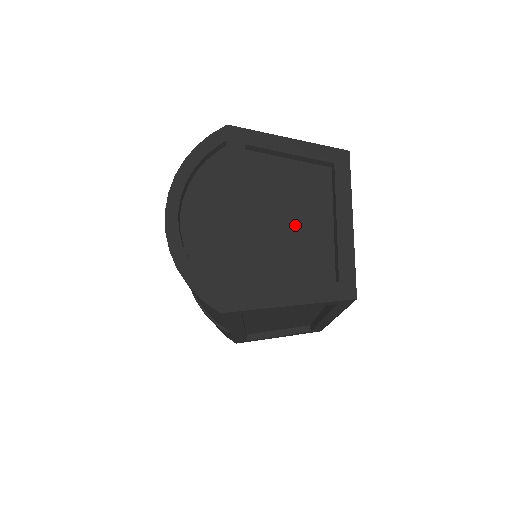
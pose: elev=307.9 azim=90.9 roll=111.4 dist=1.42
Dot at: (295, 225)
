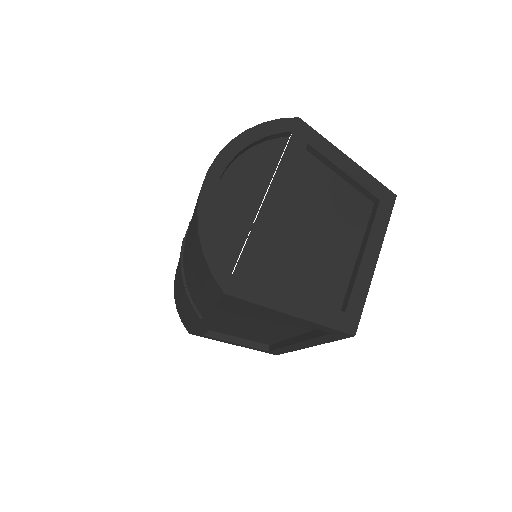
Dot at: (323, 241)
